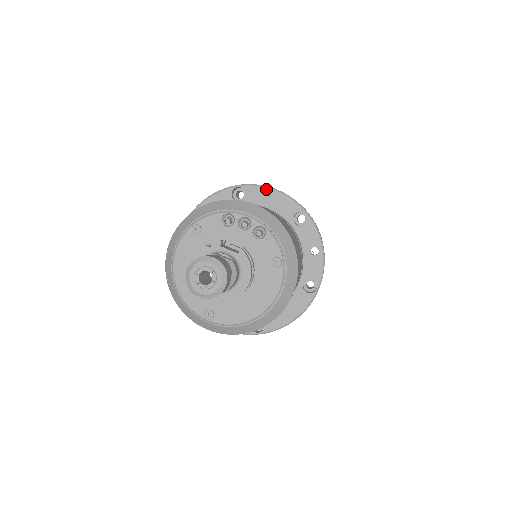
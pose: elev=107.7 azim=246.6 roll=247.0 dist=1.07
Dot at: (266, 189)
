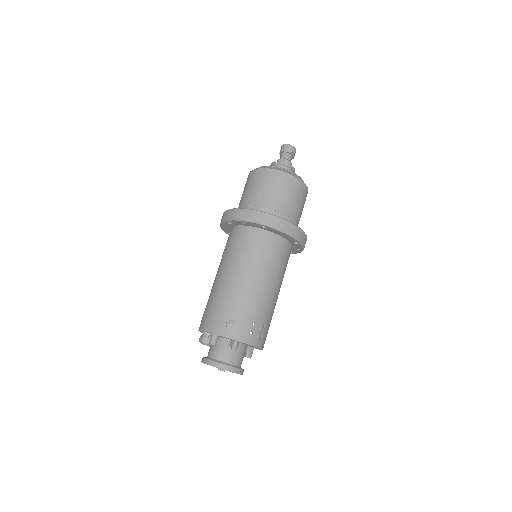
Dot at: occluded
